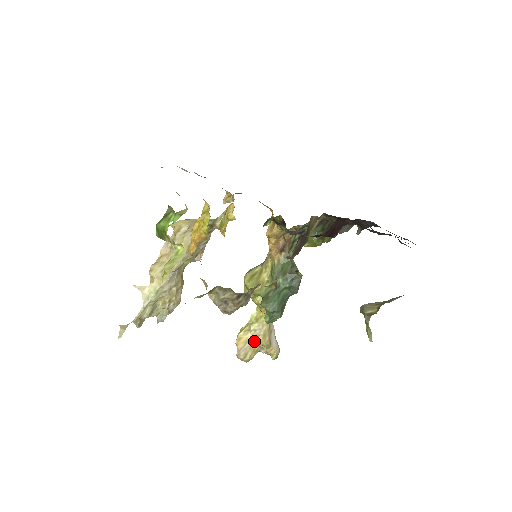
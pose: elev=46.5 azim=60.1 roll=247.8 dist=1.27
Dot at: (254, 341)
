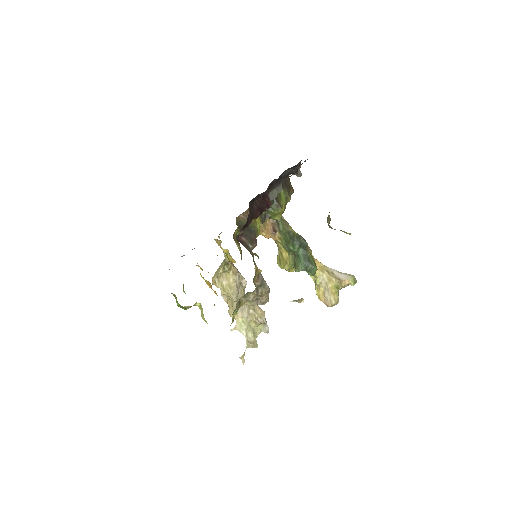
Dot at: (294, 301)
